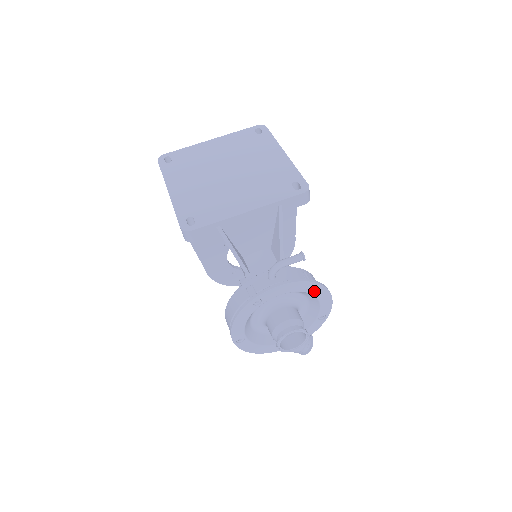
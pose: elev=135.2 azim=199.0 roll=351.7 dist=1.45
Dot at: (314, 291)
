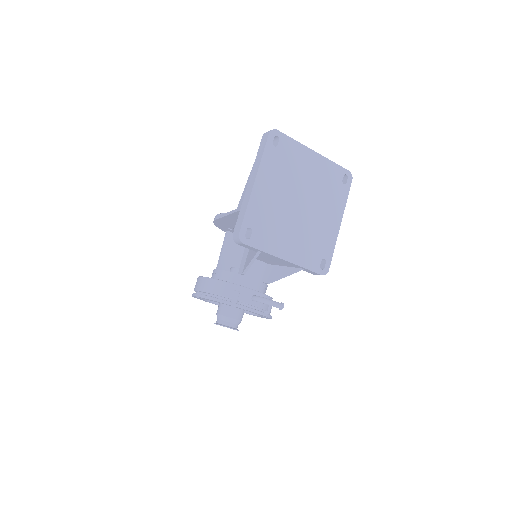
Dot at: (265, 317)
